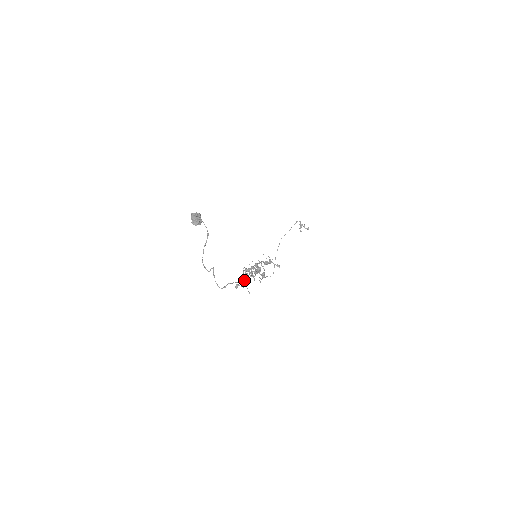
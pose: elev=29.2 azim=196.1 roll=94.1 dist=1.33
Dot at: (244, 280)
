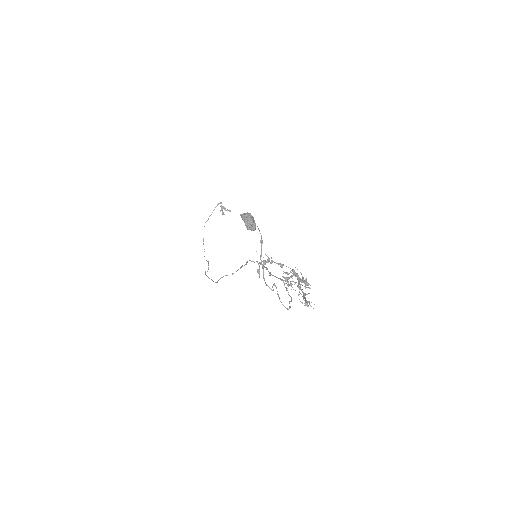
Dot at: (305, 294)
